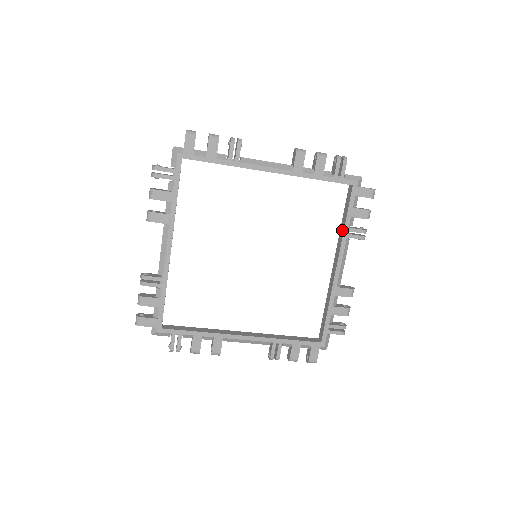
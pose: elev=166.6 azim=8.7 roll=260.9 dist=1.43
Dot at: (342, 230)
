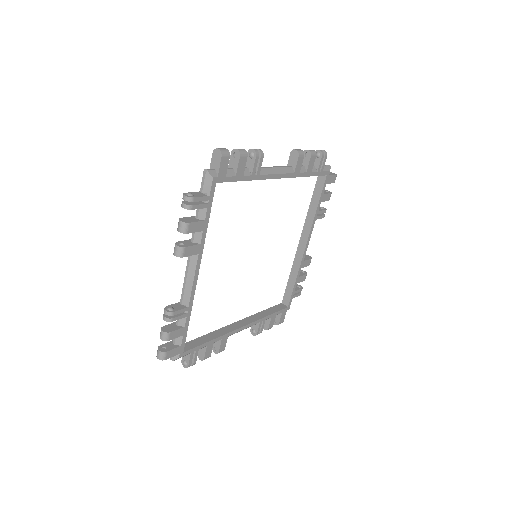
Dot at: (312, 214)
